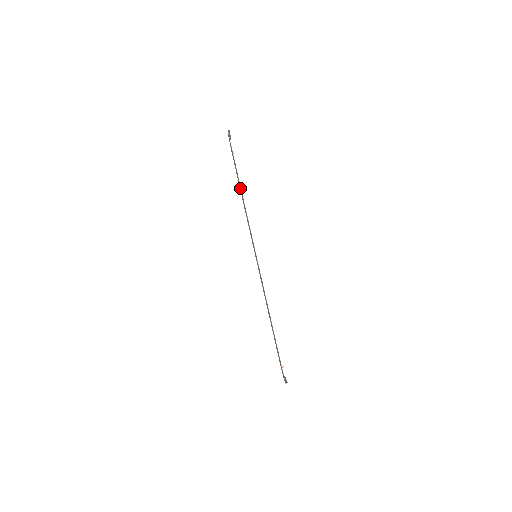
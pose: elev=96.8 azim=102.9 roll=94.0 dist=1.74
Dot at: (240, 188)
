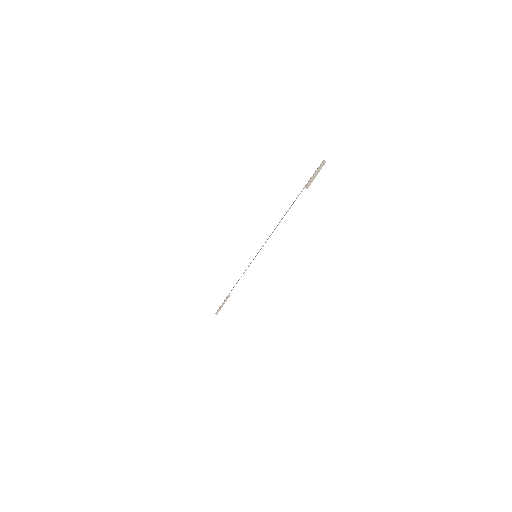
Dot at: occluded
